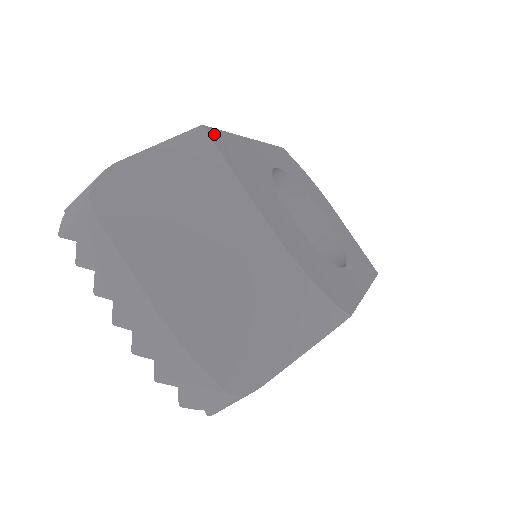
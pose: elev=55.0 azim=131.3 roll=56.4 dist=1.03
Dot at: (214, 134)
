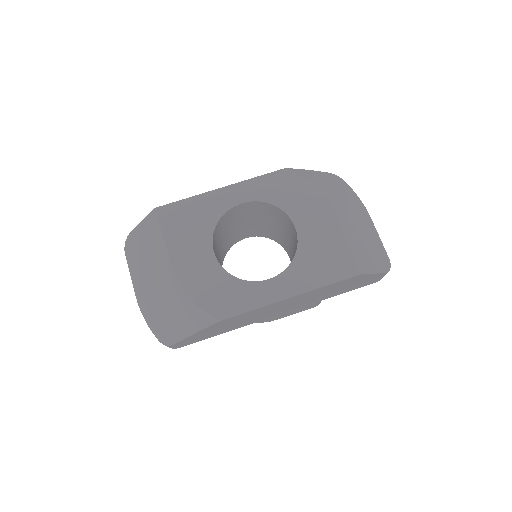
Dot at: (164, 210)
